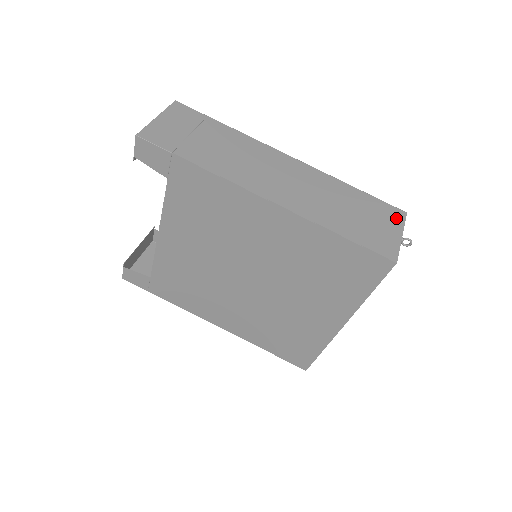
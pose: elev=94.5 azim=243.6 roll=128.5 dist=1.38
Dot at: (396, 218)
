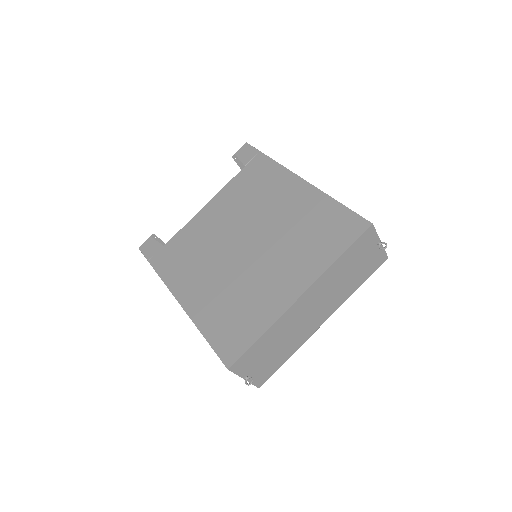
Dot at: occluded
